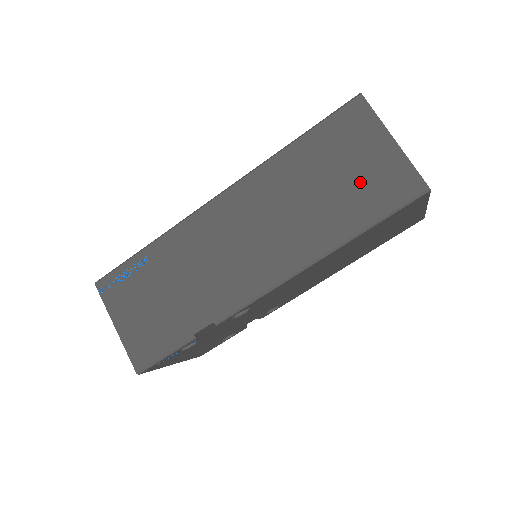
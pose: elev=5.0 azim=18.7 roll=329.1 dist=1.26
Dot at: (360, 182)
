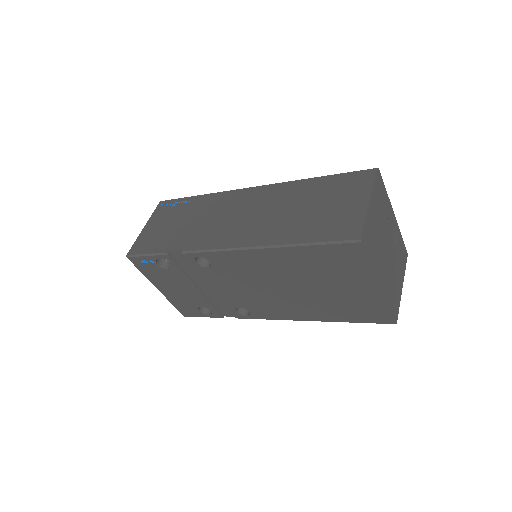
Dot at: (327, 216)
